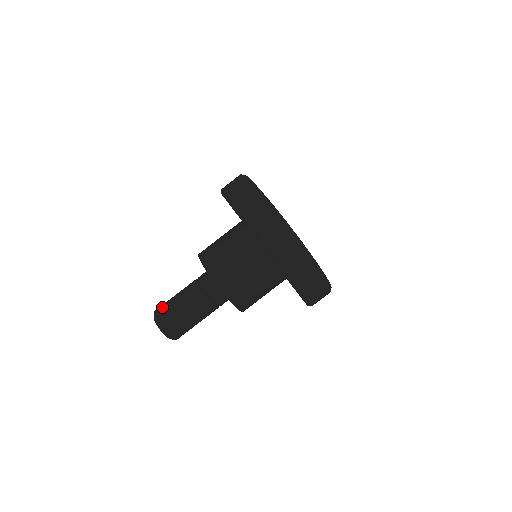
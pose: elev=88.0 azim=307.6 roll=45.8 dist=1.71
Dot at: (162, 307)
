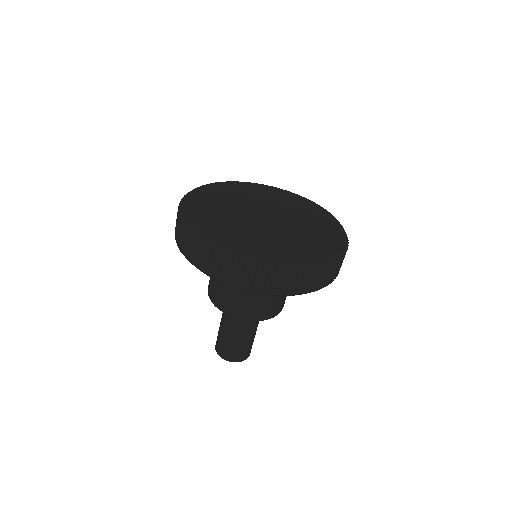
Dot at: occluded
